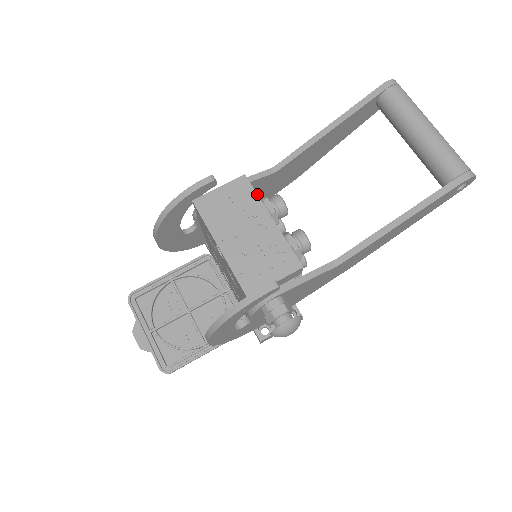
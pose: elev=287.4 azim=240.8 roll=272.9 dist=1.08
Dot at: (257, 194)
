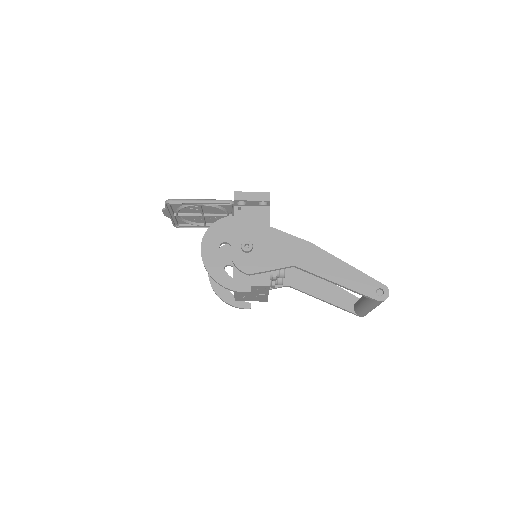
Dot at: occluded
